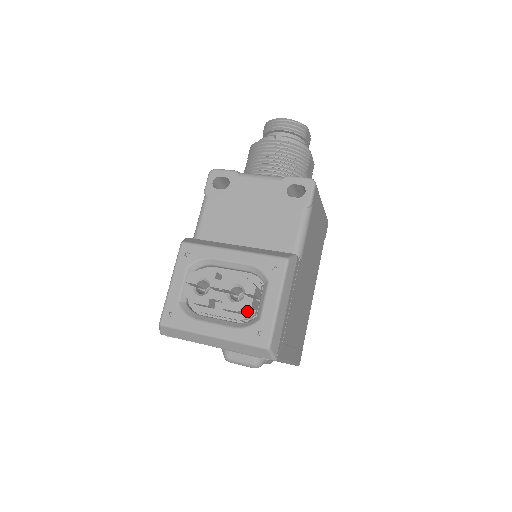
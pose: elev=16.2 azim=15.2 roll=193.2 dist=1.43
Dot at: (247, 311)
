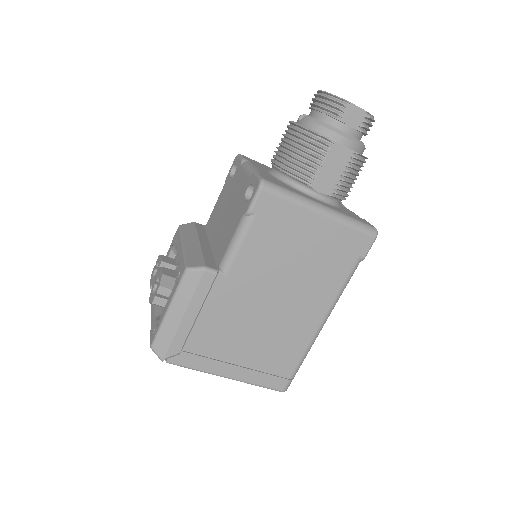
Dot at: occluded
